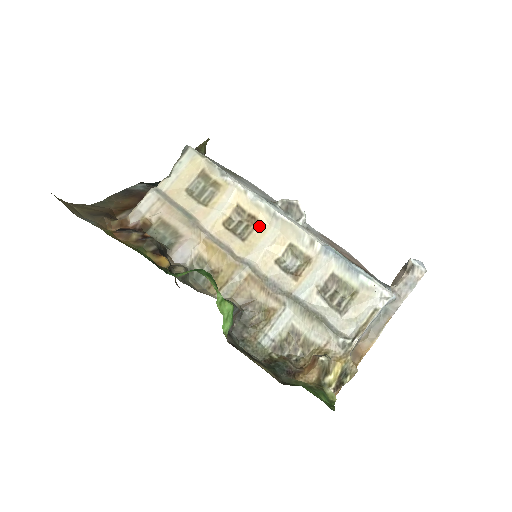
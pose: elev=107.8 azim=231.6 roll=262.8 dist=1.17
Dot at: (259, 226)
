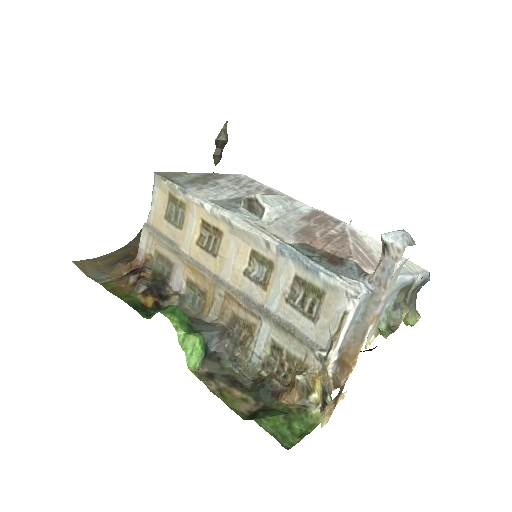
Dot at: (224, 238)
